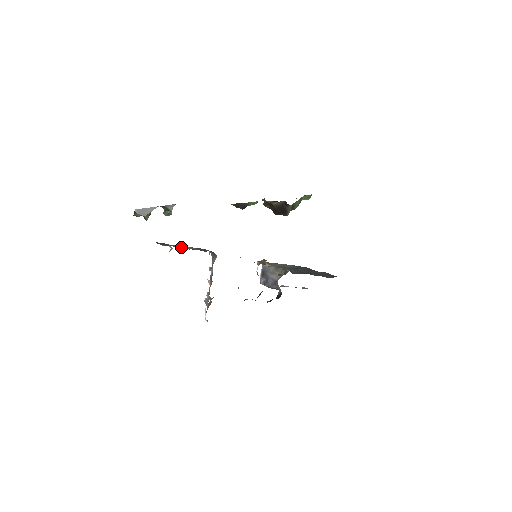
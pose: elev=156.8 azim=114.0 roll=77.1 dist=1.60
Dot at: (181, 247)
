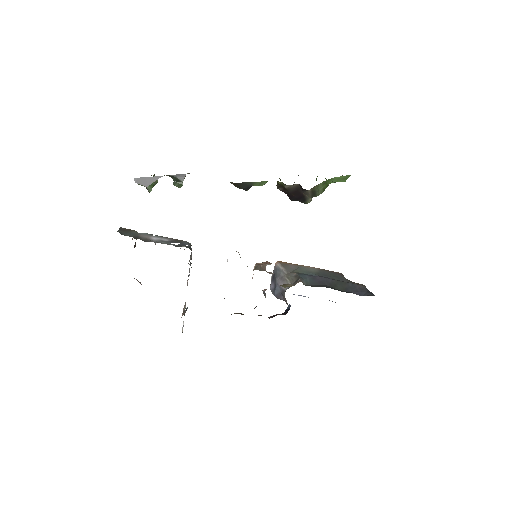
Dot at: (149, 238)
